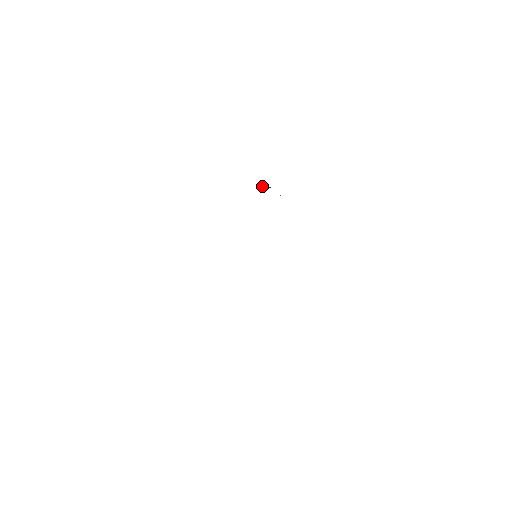
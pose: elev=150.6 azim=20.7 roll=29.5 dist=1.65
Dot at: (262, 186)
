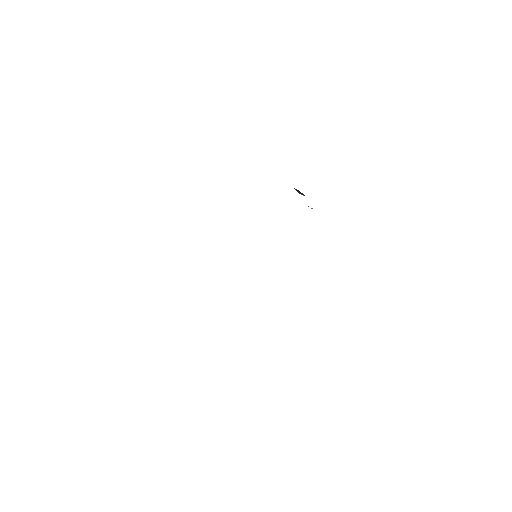
Dot at: (296, 189)
